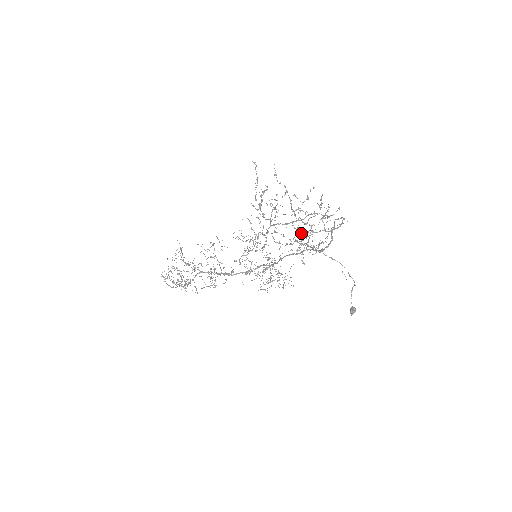
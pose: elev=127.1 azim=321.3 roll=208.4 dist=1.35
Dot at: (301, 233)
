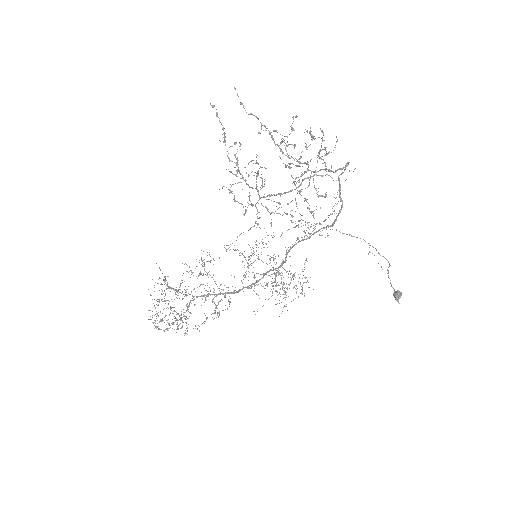
Dot at: (295, 165)
